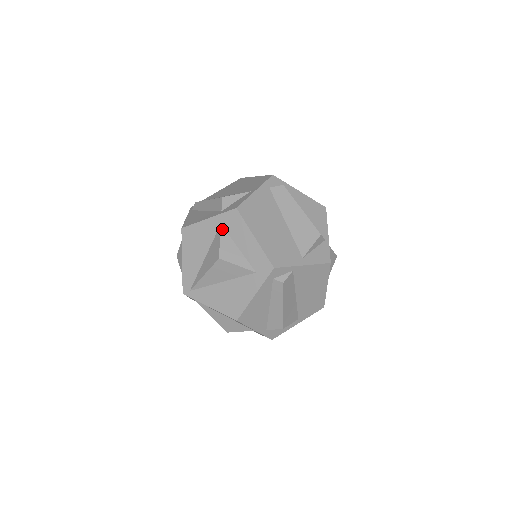
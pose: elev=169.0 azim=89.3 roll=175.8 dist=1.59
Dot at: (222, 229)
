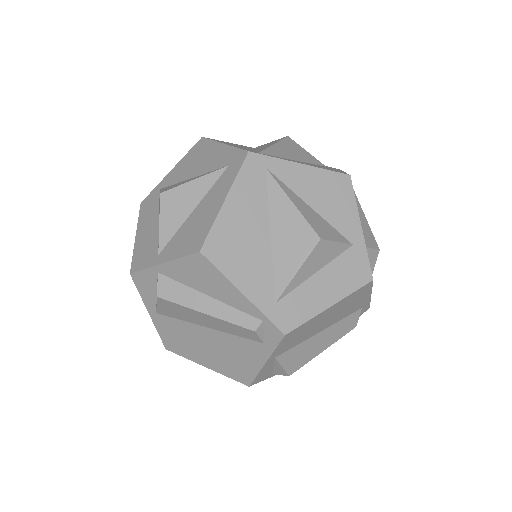
Dot at: occluded
